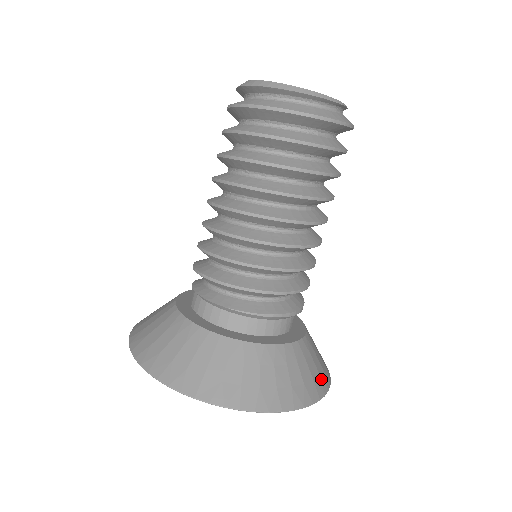
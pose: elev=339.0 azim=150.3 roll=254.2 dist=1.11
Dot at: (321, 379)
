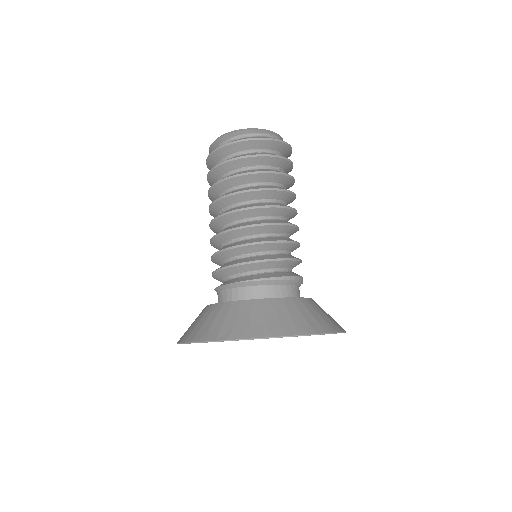
Dot at: (327, 324)
